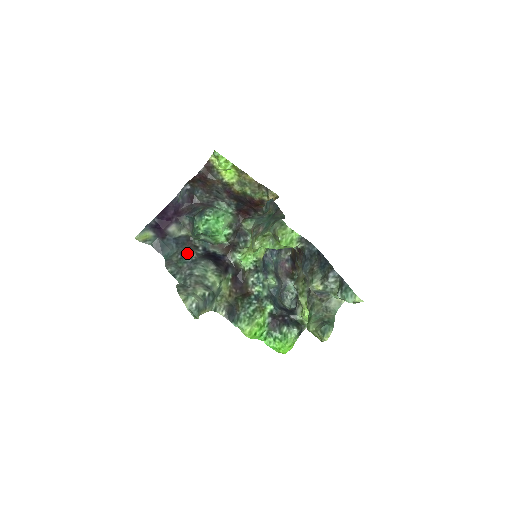
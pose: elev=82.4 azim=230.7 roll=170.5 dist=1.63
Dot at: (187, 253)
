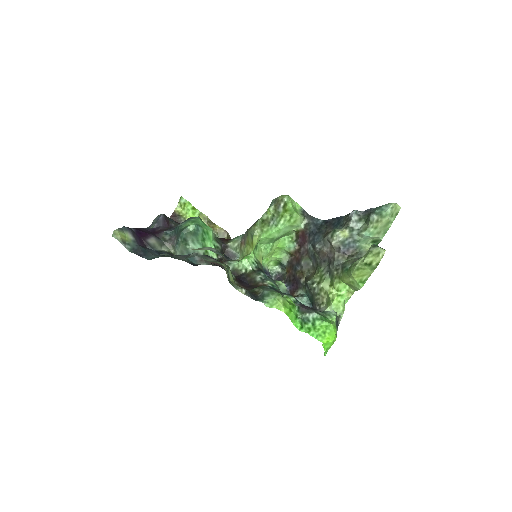
Dot at: occluded
